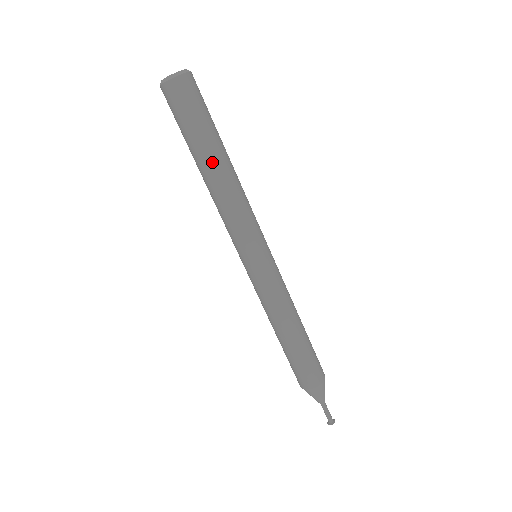
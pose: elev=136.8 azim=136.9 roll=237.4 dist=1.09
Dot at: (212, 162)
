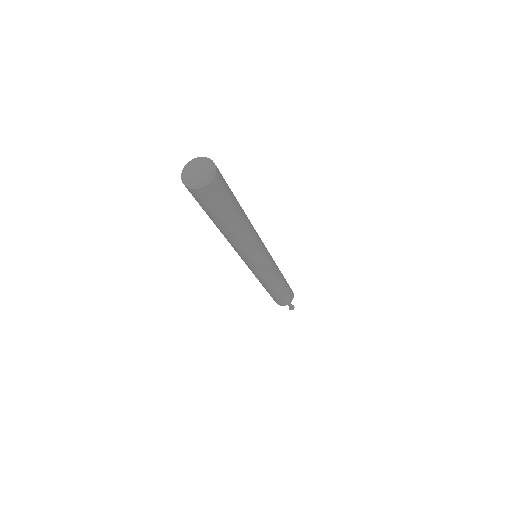
Dot at: (230, 230)
